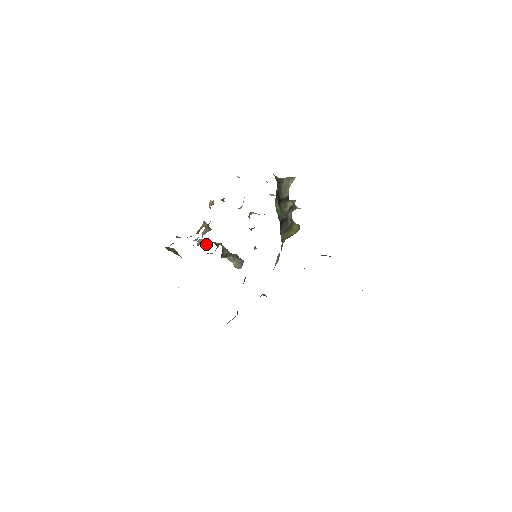
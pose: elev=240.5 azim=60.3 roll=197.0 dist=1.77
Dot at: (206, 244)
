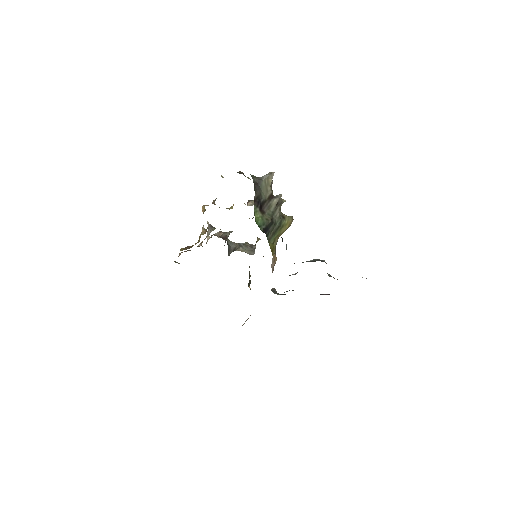
Dot at: occluded
